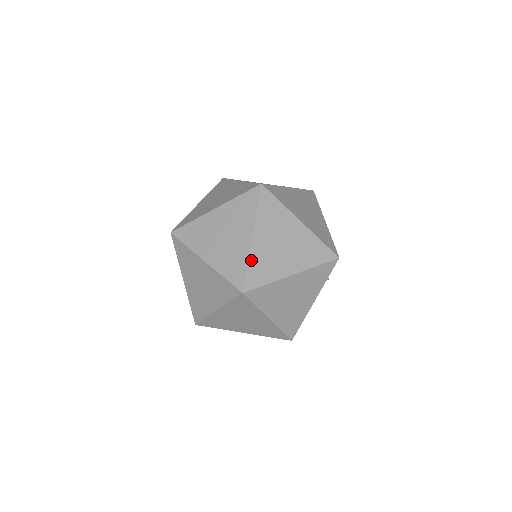
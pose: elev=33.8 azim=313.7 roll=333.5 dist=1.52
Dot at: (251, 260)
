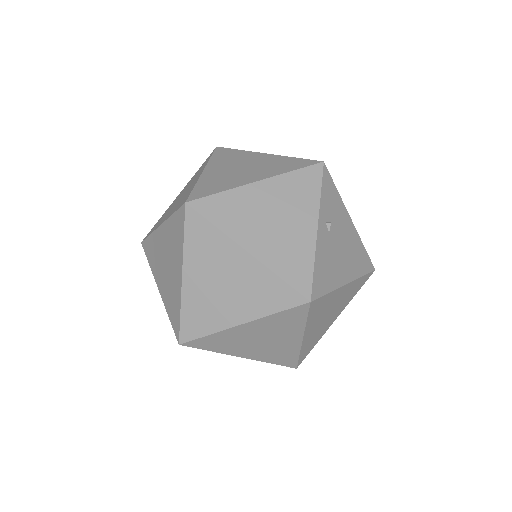
Dot at: (266, 361)
